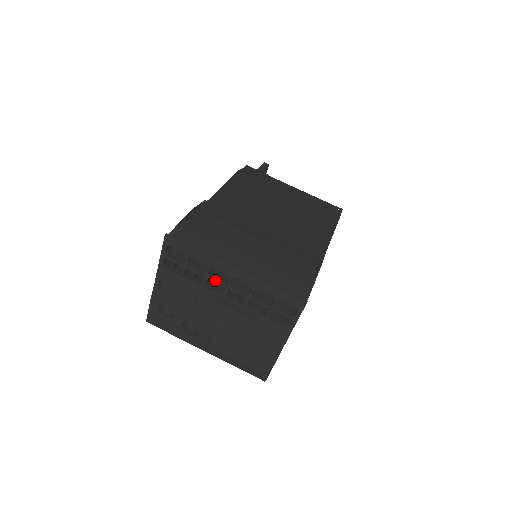
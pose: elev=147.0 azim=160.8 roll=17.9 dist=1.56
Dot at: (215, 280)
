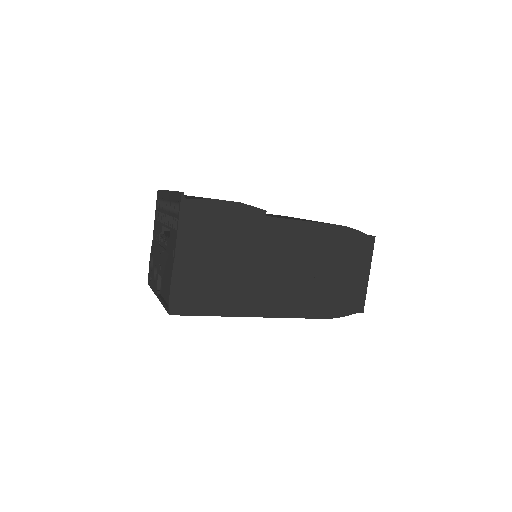
Dot at: (164, 211)
